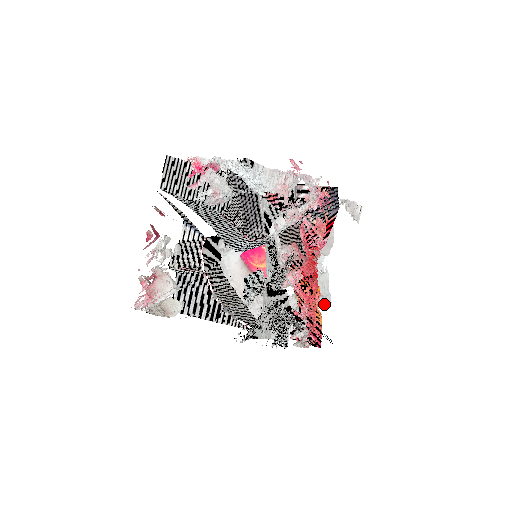
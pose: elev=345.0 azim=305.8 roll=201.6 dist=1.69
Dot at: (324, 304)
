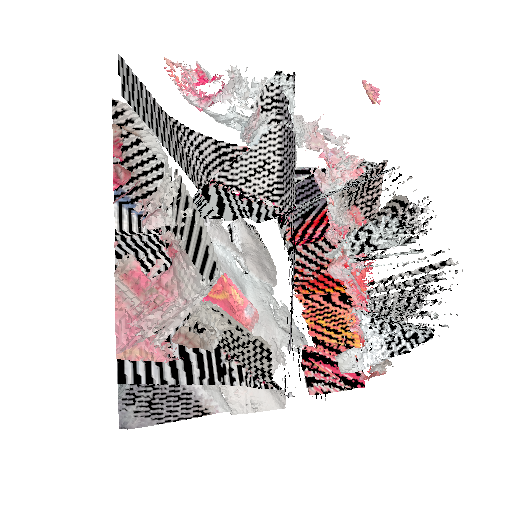
Dot at: occluded
